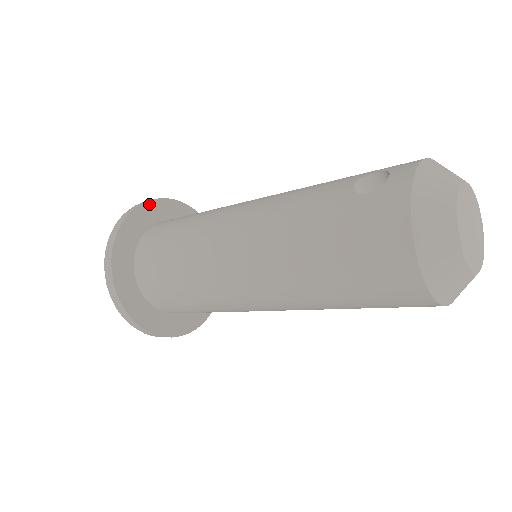
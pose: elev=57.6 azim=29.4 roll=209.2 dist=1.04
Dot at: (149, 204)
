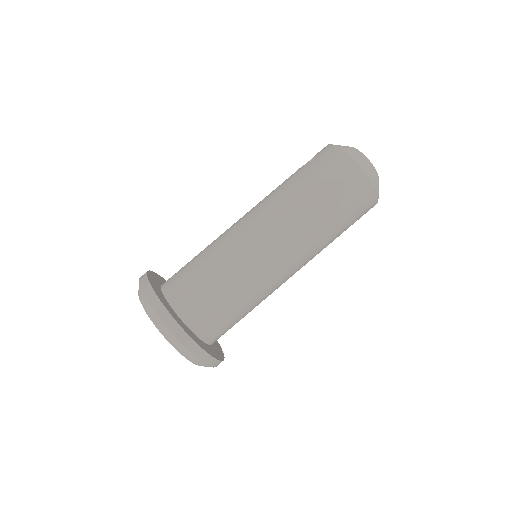
Dot at: (153, 273)
